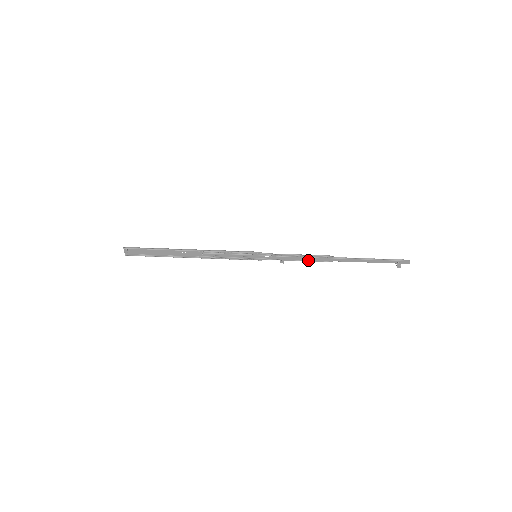
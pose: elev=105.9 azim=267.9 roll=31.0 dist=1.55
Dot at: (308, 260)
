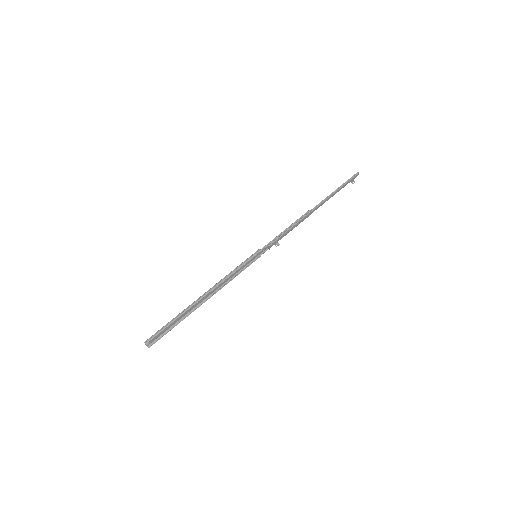
Dot at: (294, 227)
